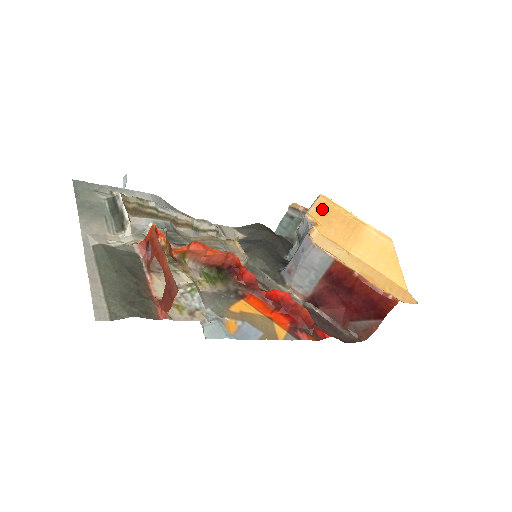
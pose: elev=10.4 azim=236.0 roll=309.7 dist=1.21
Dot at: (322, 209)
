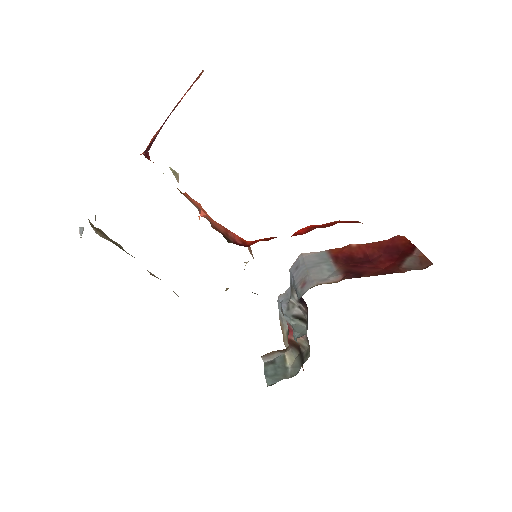
Dot at: occluded
